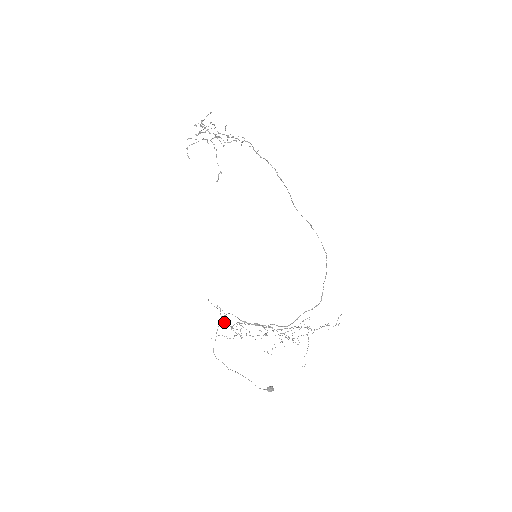
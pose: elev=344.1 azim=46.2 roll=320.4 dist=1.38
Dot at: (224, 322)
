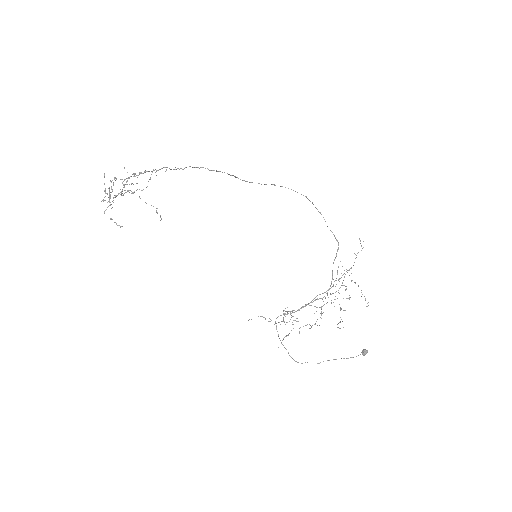
Dot at: occluded
